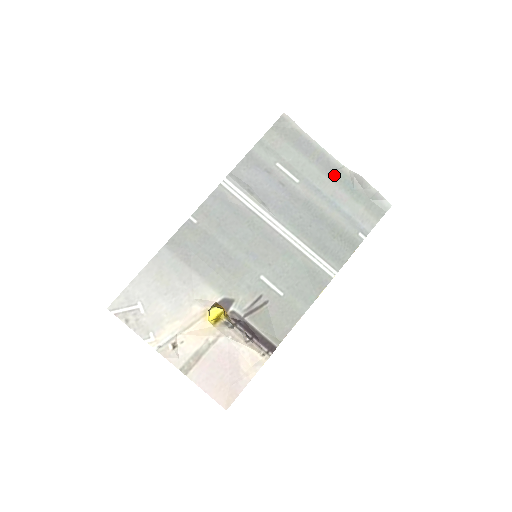
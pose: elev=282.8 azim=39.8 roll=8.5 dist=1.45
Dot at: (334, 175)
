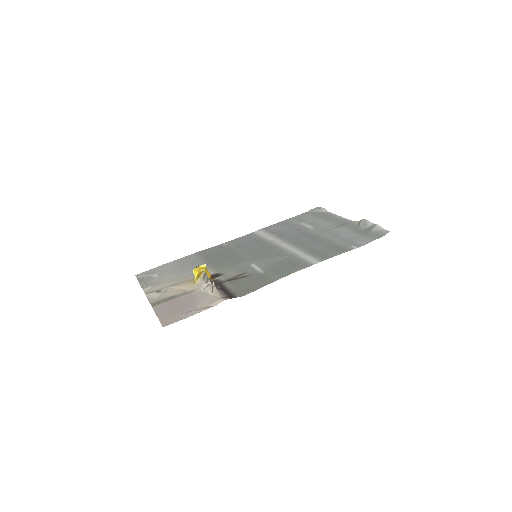
Dot at: (344, 225)
